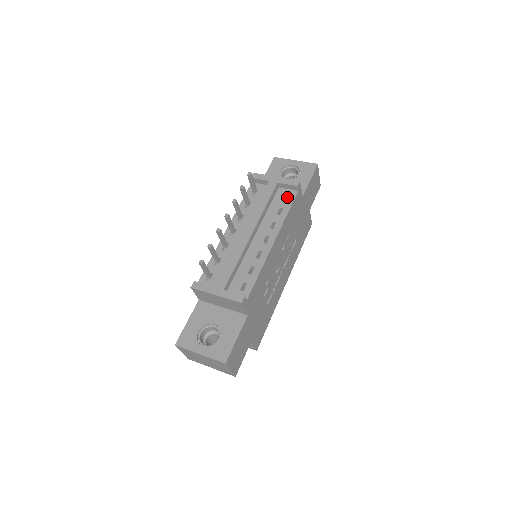
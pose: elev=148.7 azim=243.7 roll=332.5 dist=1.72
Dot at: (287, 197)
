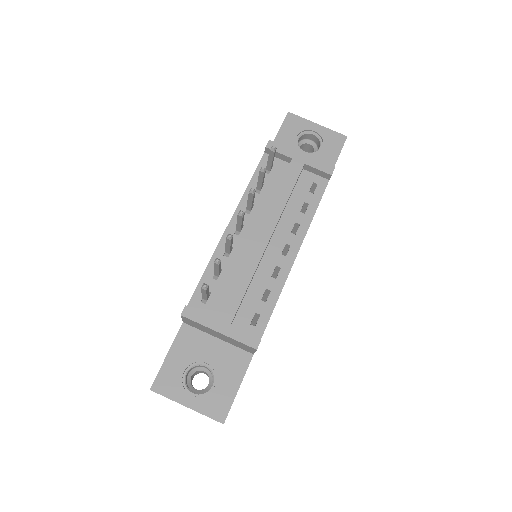
Dot at: (312, 185)
